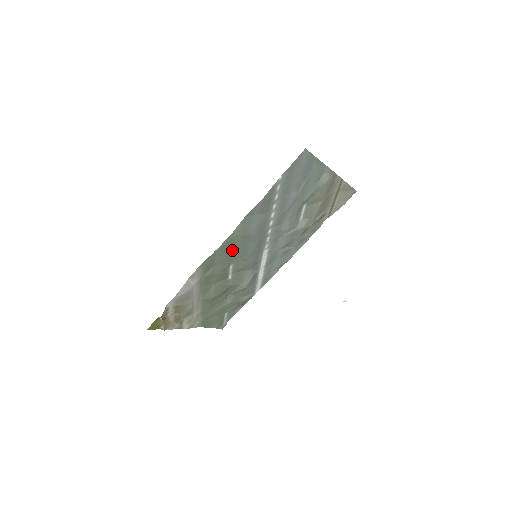
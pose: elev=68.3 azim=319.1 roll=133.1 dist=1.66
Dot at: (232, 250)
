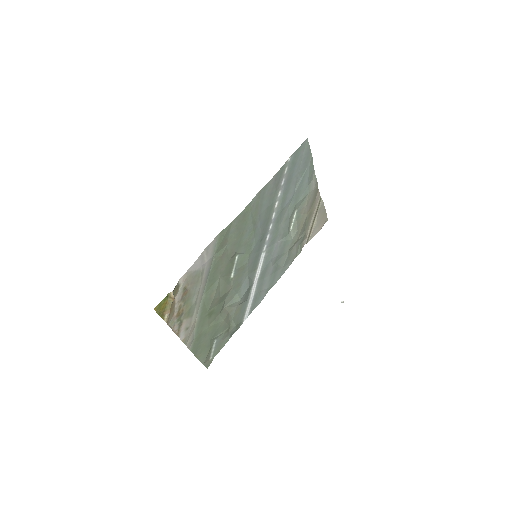
Dot at: (244, 230)
